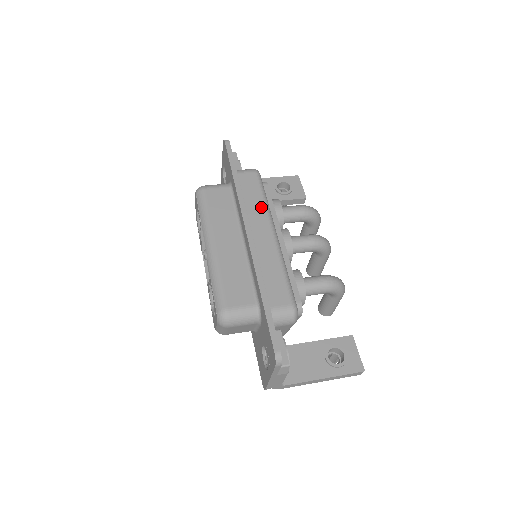
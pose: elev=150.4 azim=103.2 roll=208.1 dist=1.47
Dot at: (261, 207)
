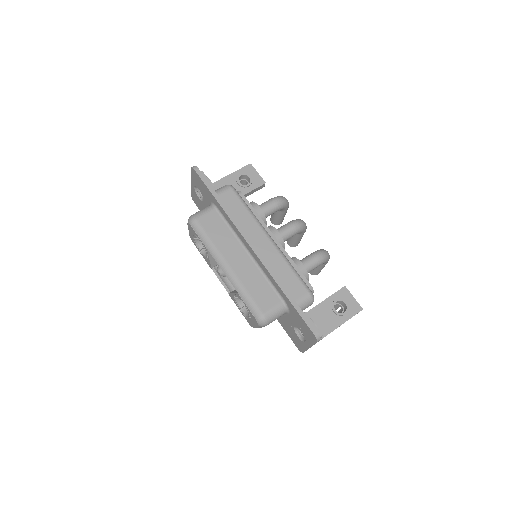
Dot at: (250, 220)
